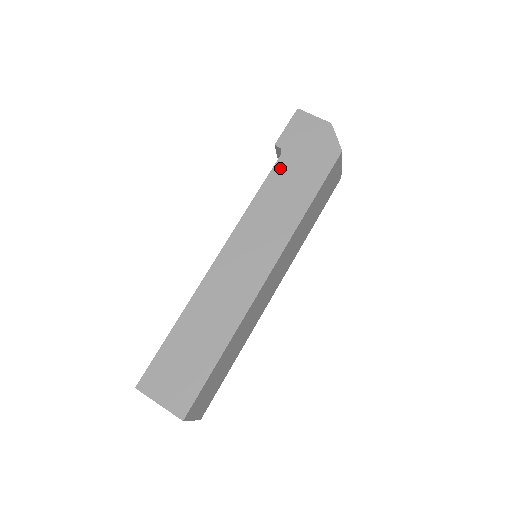
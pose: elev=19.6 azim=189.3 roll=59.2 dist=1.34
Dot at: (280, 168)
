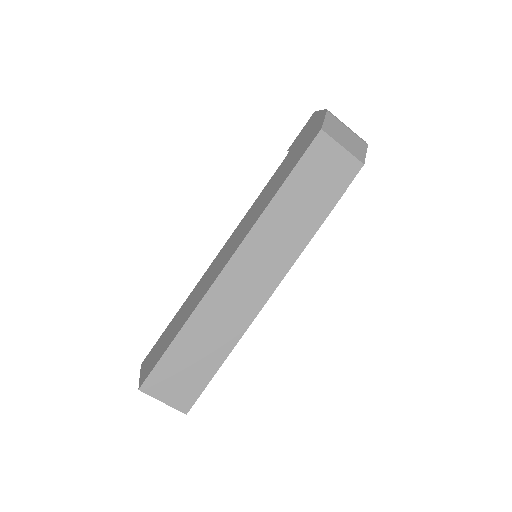
Dot at: (280, 168)
